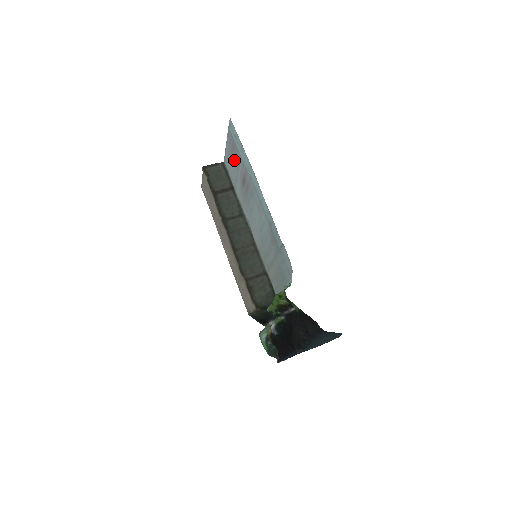
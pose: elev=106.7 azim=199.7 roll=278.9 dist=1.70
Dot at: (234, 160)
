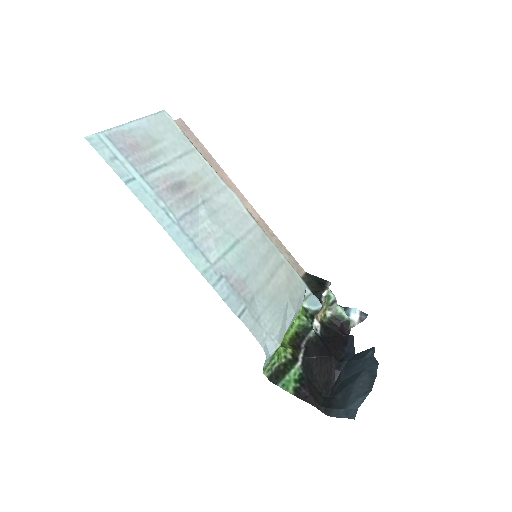
Dot at: (152, 153)
